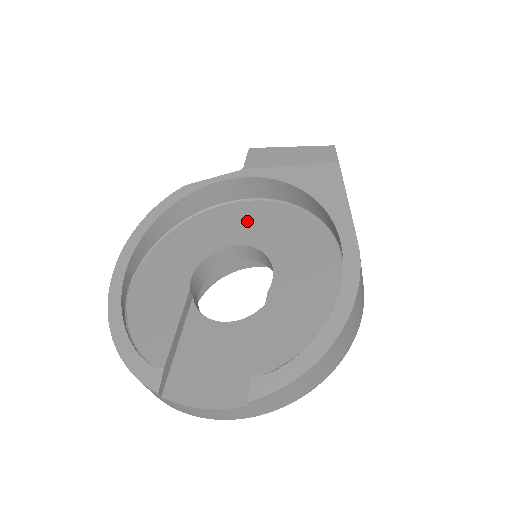
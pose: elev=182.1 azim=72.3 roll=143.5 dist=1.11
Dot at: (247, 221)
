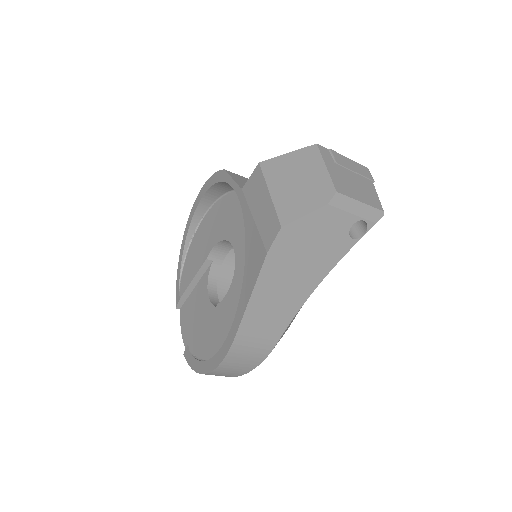
Dot at: occluded
